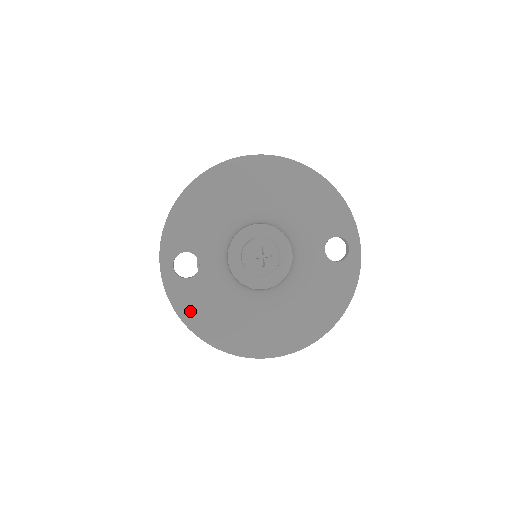
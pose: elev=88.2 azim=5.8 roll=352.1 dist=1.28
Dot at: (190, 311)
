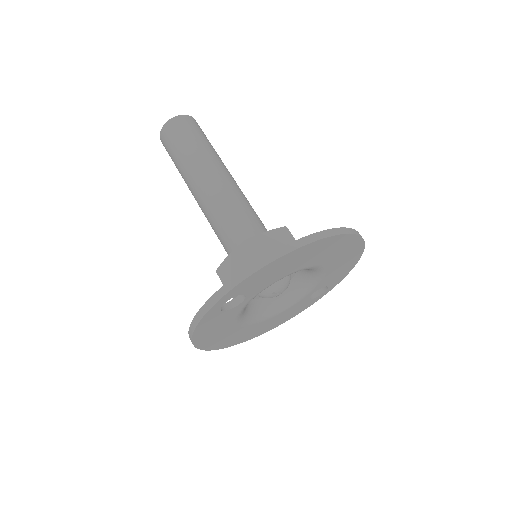
Dot at: (204, 330)
